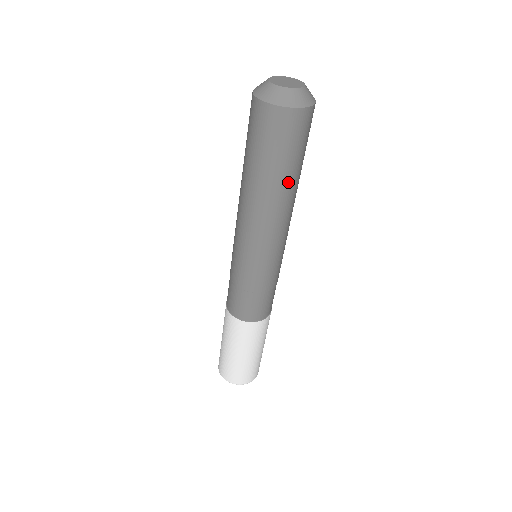
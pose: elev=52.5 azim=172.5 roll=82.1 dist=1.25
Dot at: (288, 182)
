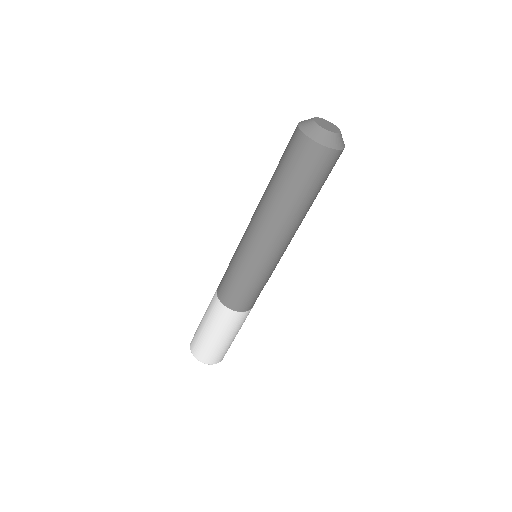
Dot at: (295, 201)
